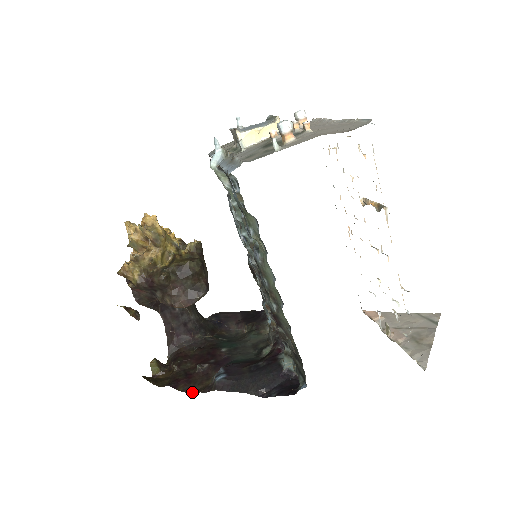
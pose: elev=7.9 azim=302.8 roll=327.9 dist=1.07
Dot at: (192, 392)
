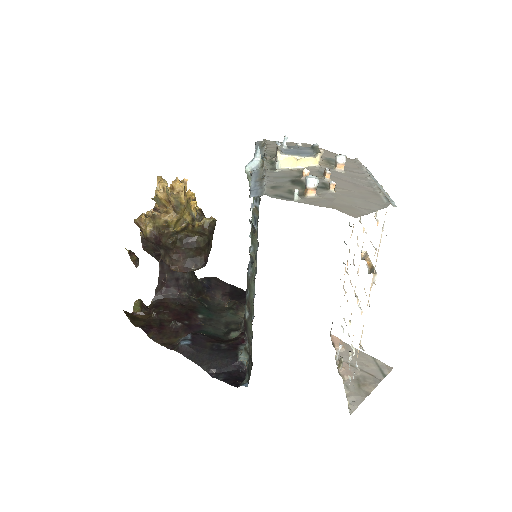
Dot at: (158, 343)
